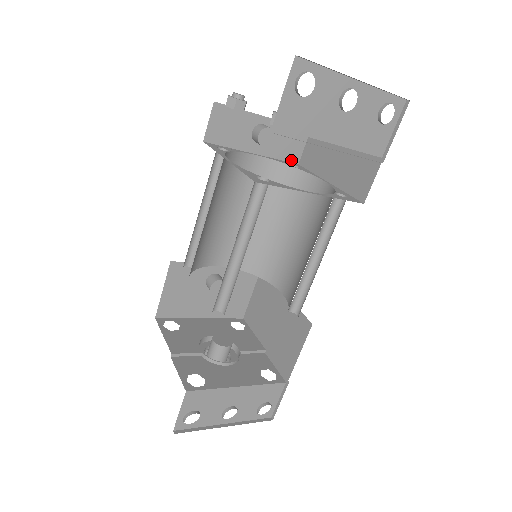
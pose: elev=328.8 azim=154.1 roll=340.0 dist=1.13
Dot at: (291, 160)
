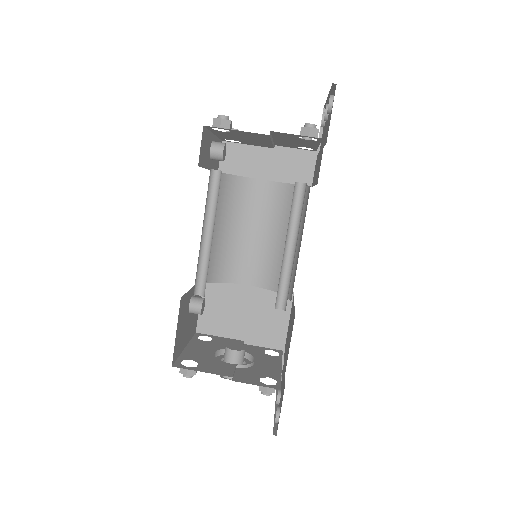
Dot at: occluded
